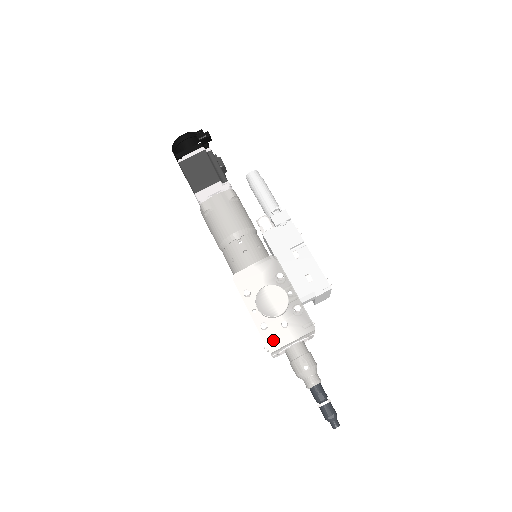
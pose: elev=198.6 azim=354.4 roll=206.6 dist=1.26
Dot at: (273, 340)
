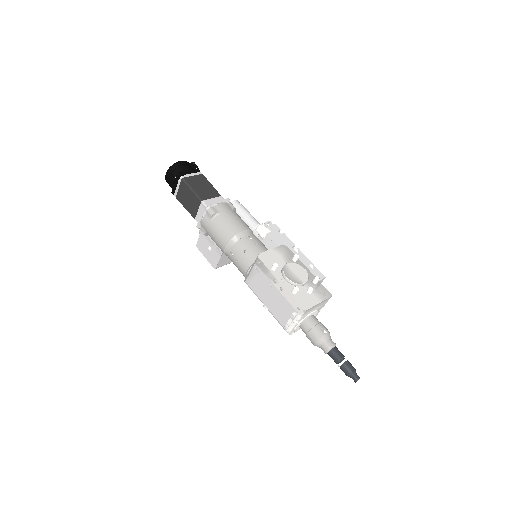
Dot at: (304, 302)
